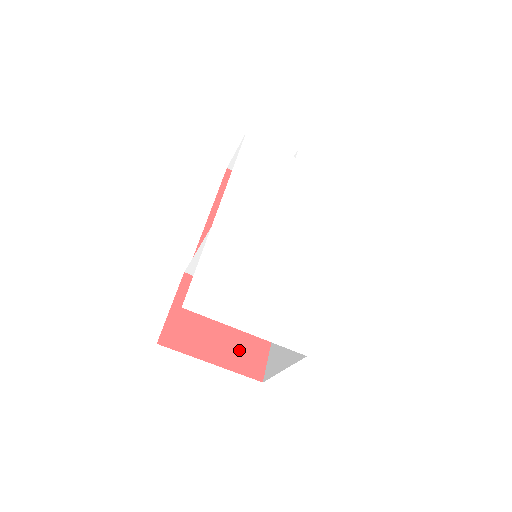
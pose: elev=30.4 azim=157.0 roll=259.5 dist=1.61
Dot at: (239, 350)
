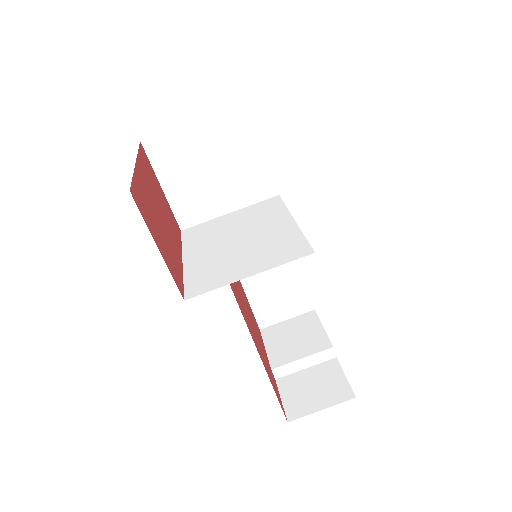
Dot at: (149, 205)
